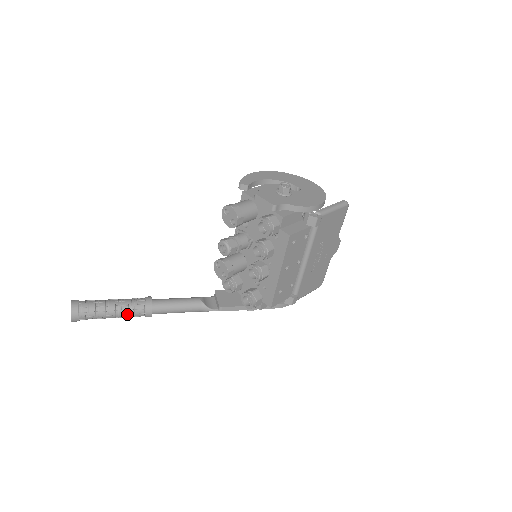
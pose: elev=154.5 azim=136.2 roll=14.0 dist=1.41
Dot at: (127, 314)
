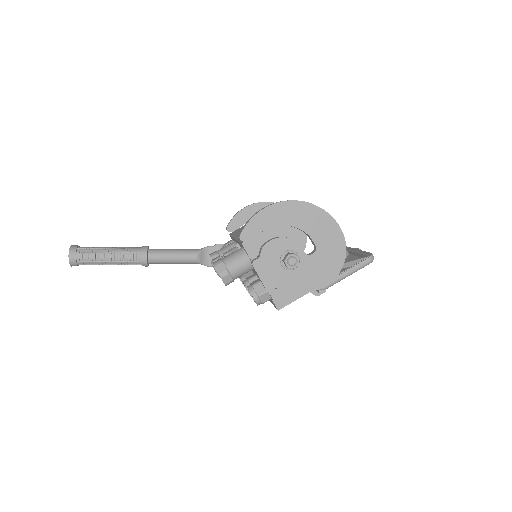
Dot at: occluded
